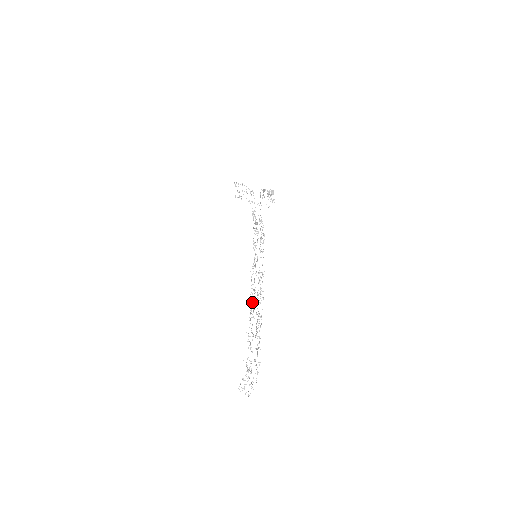
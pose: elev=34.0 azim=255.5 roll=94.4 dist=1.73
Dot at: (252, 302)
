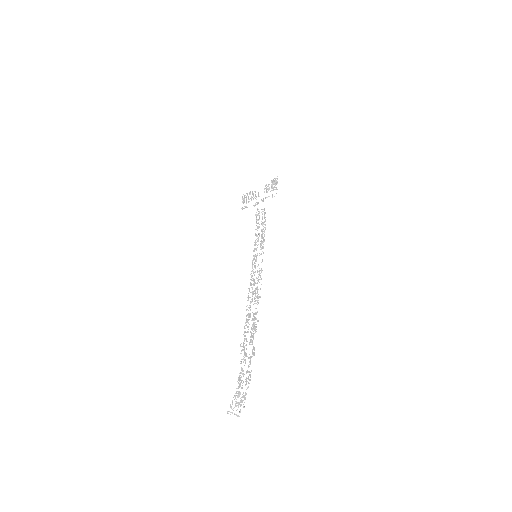
Dot at: occluded
